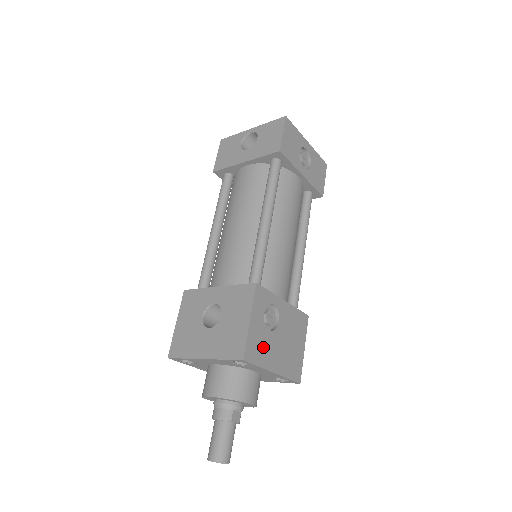
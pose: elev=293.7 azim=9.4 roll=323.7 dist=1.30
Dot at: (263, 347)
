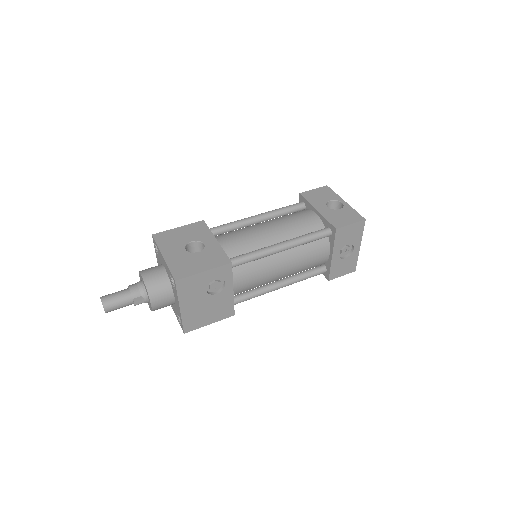
Dot at: (192, 291)
